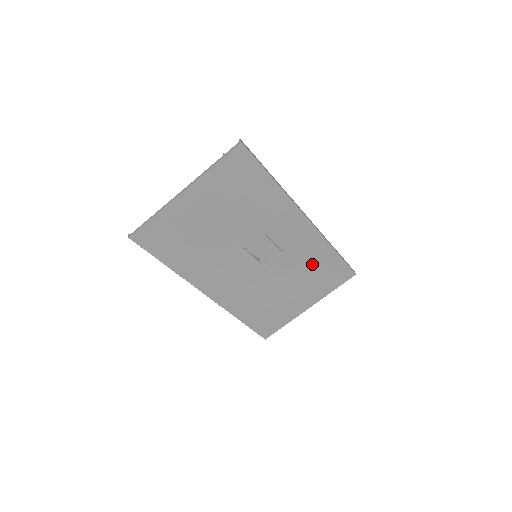
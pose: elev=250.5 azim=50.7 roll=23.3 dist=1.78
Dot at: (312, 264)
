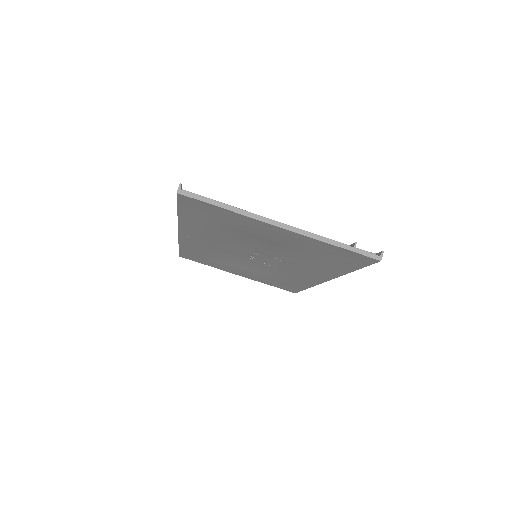
Dot at: (282, 279)
